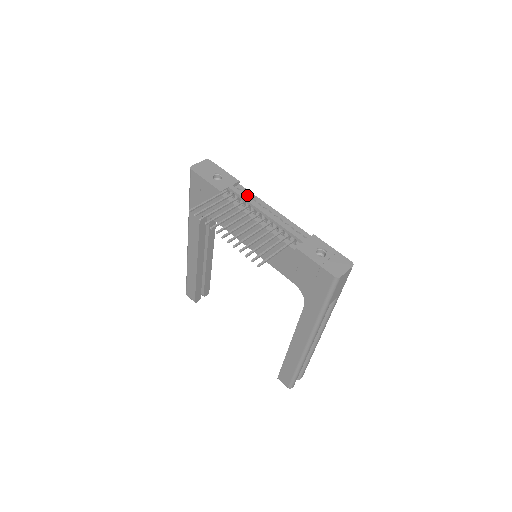
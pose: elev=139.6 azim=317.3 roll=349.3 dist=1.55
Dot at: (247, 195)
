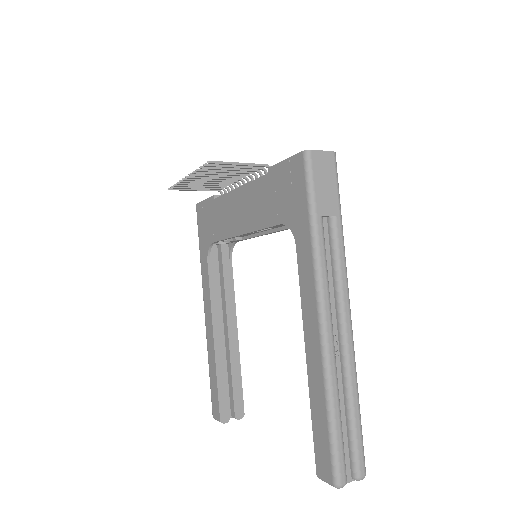
Dot at: occluded
